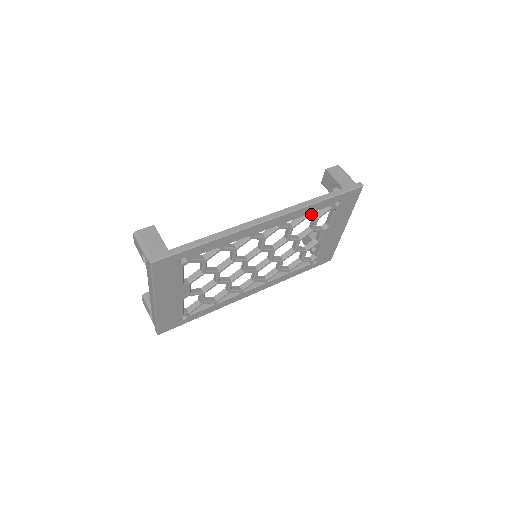
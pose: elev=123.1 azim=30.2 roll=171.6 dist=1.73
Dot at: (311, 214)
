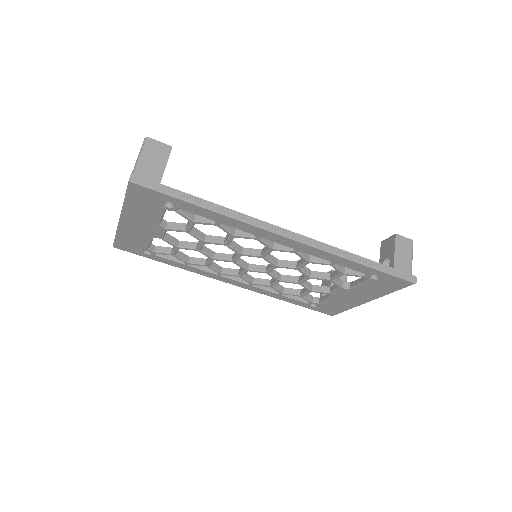
Dot at: (339, 265)
